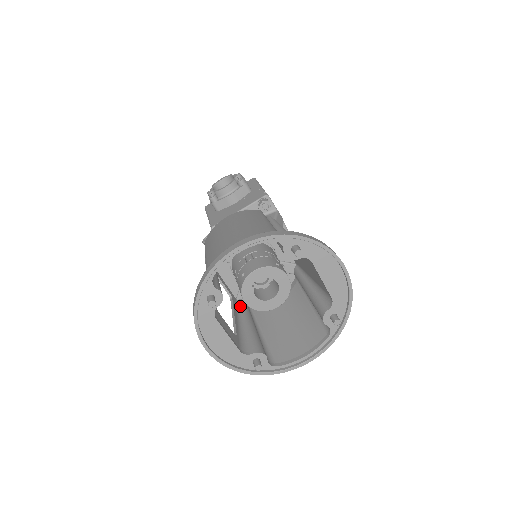
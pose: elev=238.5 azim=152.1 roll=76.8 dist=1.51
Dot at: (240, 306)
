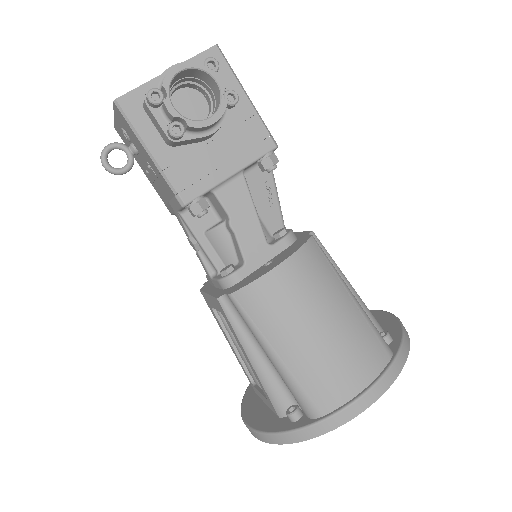
Dot at: occluded
